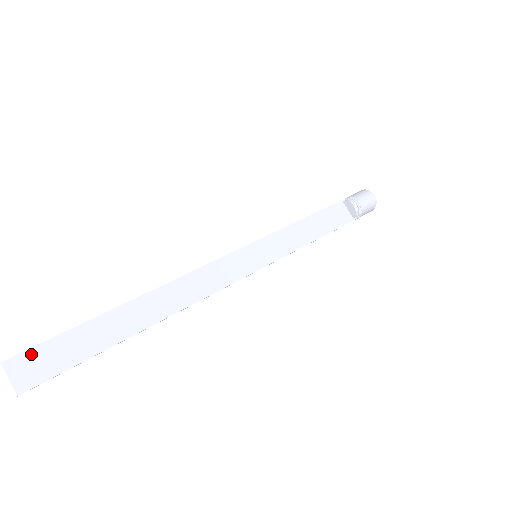
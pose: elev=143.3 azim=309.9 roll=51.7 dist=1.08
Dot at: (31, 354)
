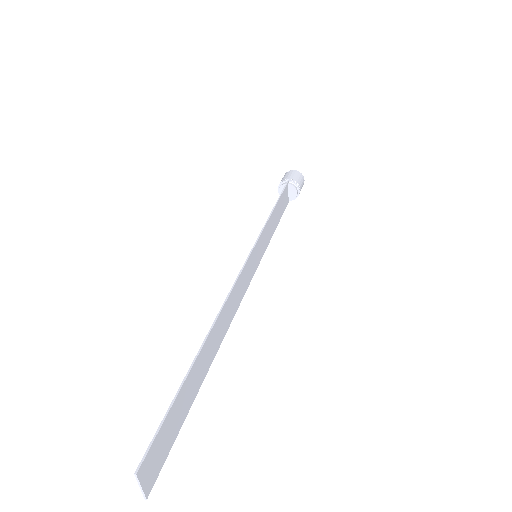
Dot at: (154, 447)
